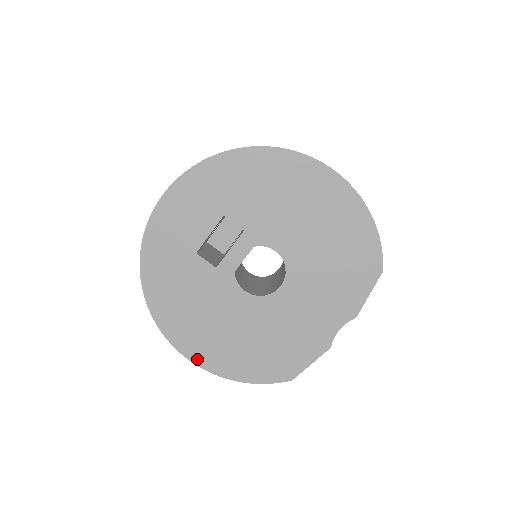
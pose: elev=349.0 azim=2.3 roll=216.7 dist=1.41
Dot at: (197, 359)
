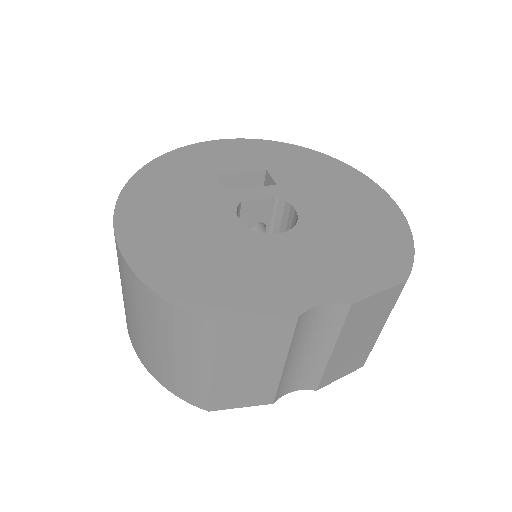
Dot at: (124, 238)
